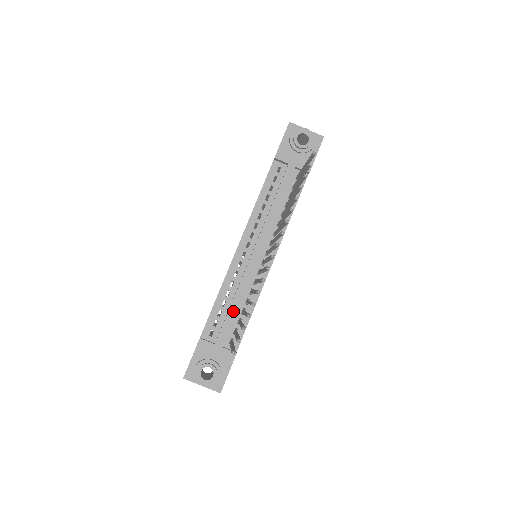
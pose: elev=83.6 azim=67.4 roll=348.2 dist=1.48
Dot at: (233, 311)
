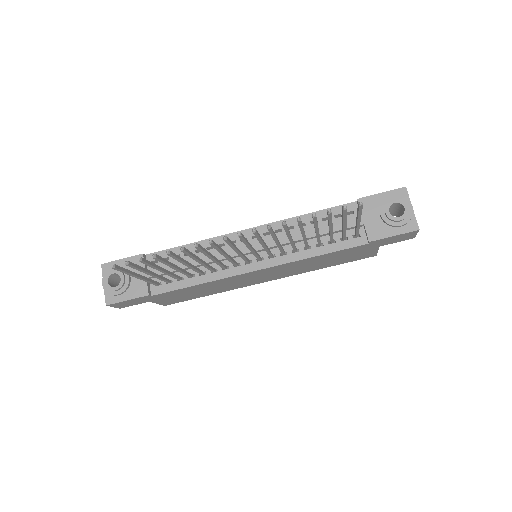
Dot at: (184, 265)
